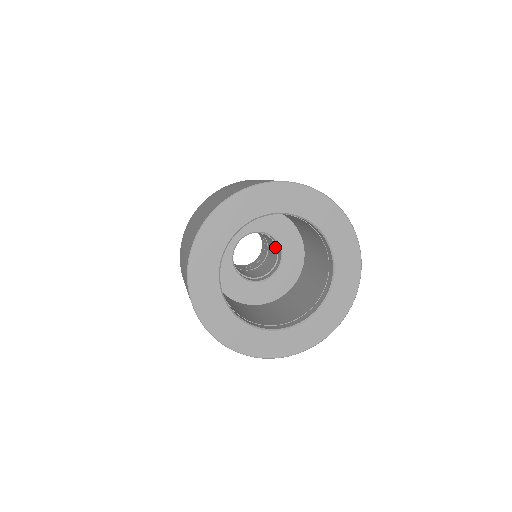
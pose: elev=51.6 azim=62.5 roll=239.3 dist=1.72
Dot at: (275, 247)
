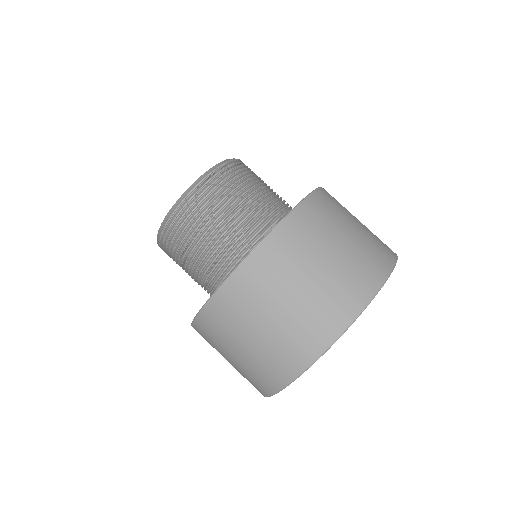
Dot at: occluded
